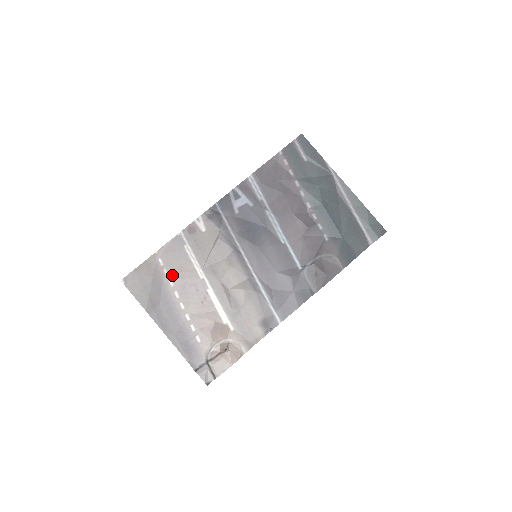
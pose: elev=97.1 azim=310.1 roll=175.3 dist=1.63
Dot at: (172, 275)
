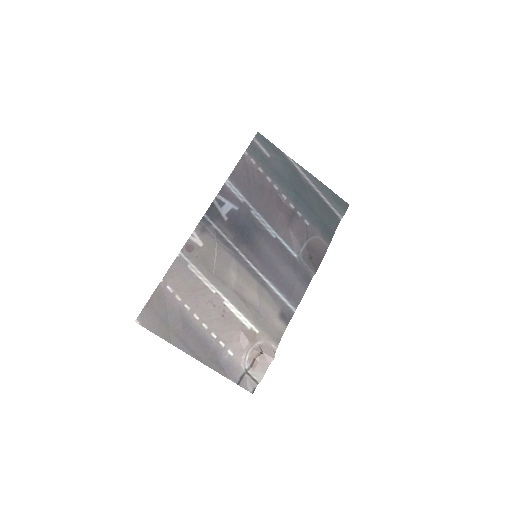
Dot at: (185, 299)
